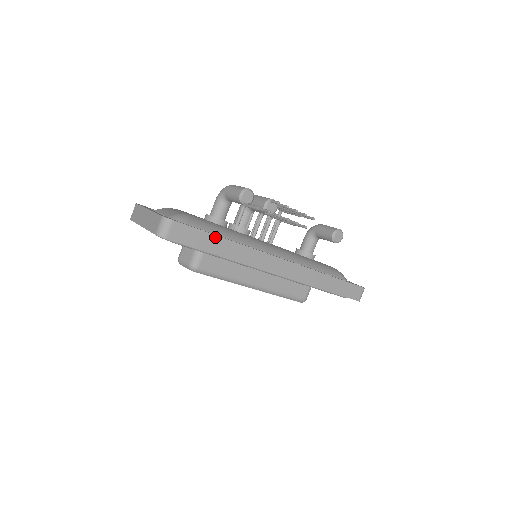
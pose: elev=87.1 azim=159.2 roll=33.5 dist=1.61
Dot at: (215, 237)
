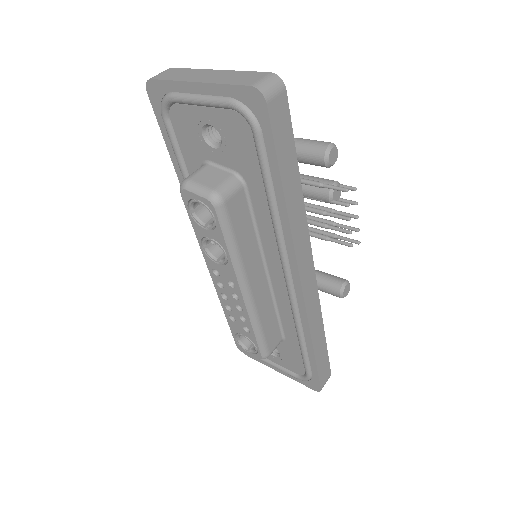
Dot at: (296, 165)
